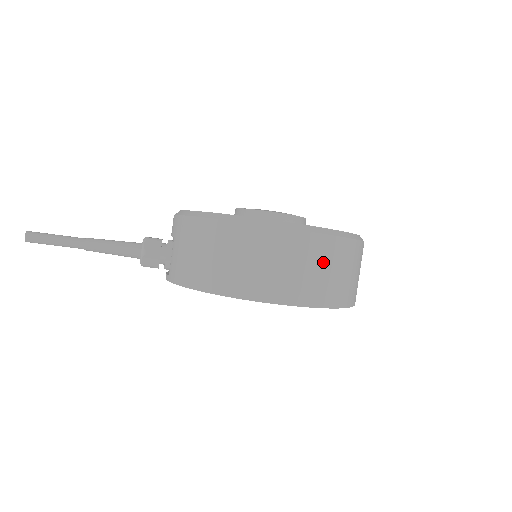
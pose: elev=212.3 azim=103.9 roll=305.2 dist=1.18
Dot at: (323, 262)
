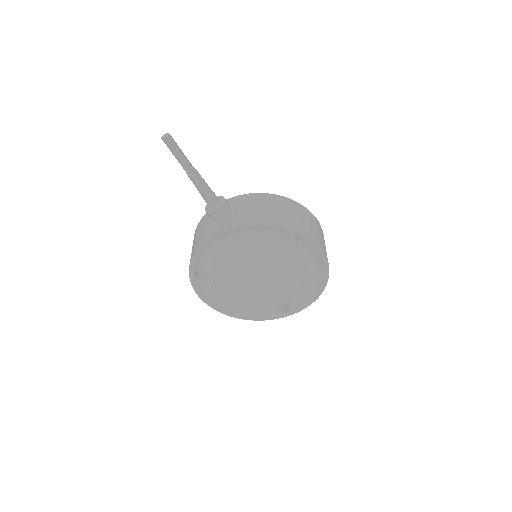
Dot at: occluded
